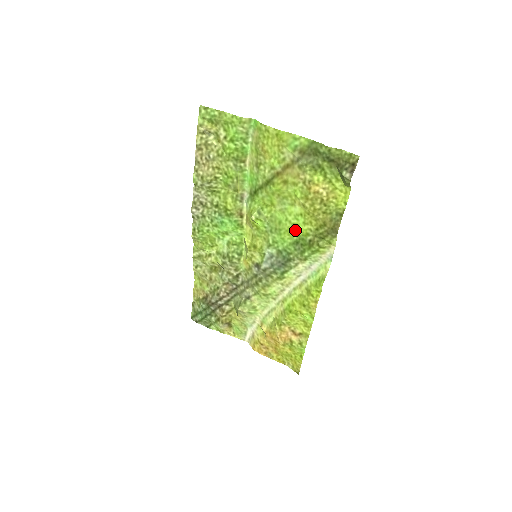
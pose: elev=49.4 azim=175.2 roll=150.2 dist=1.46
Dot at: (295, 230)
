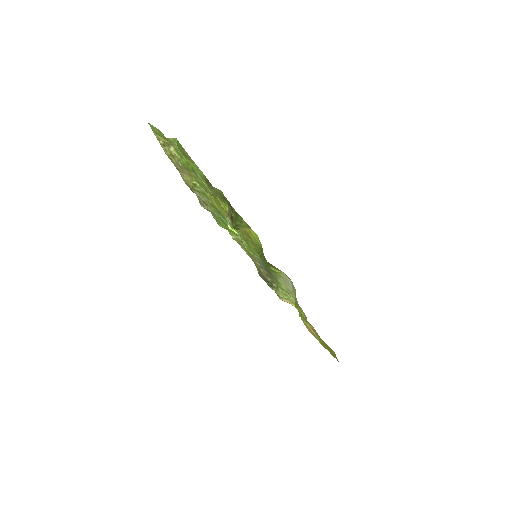
Dot at: (254, 248)
